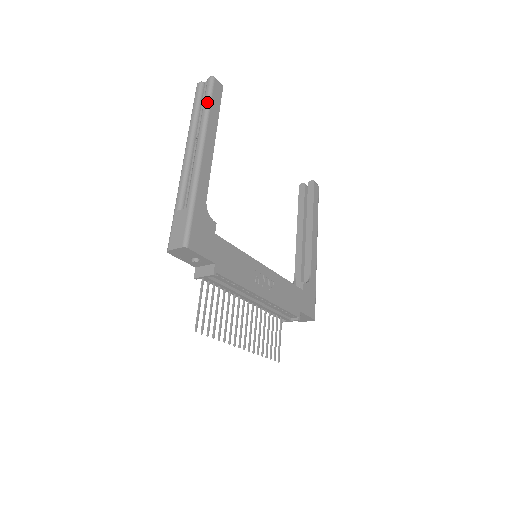
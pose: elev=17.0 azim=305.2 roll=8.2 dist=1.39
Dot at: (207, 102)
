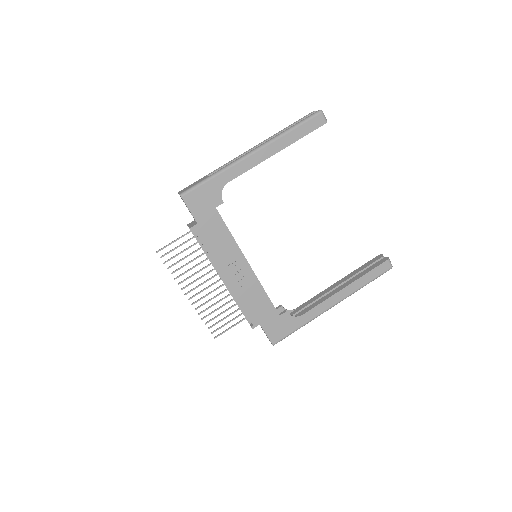
Dot at: (296, 124)
